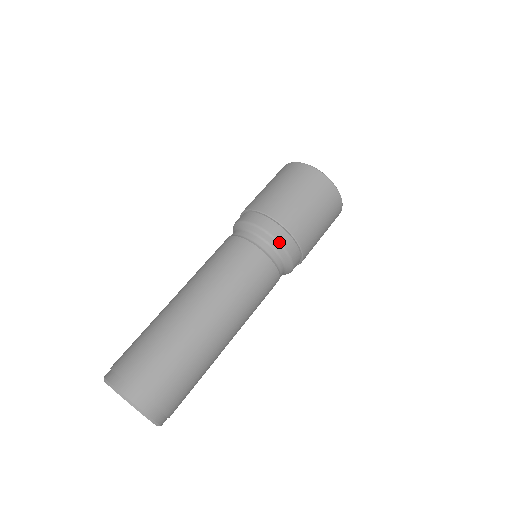
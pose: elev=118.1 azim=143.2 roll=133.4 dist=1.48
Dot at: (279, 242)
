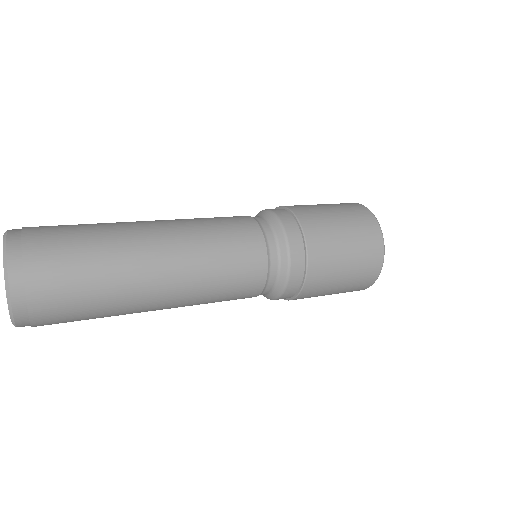
Dot at: (262, 211)
